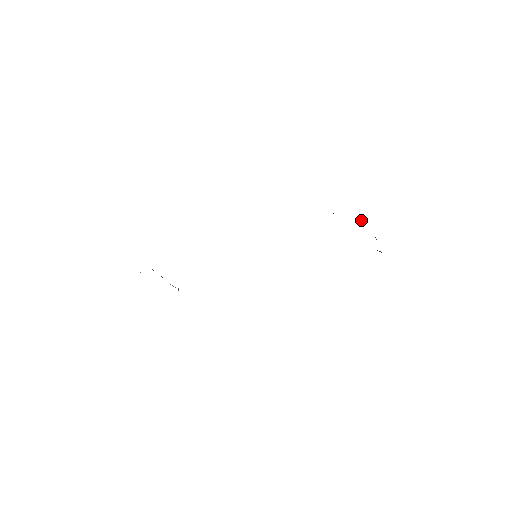
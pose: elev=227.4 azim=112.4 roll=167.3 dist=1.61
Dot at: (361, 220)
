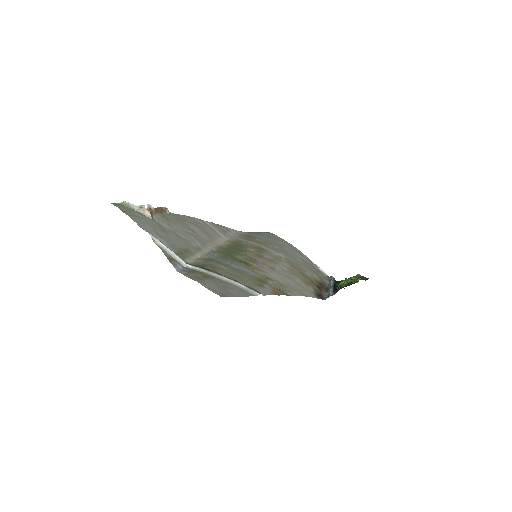
Dot at: occluded
